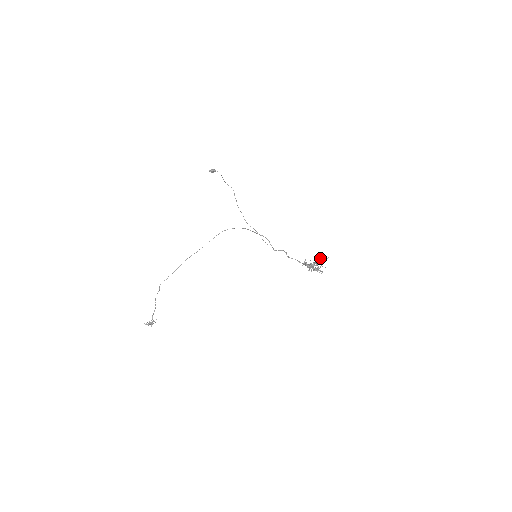
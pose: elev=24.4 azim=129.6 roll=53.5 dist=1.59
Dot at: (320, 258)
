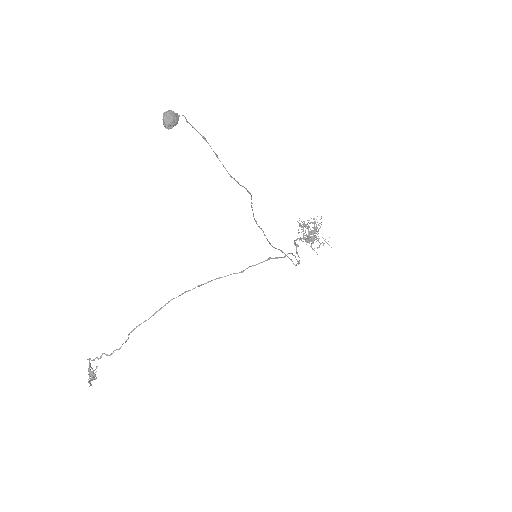
Dot at: occluded
